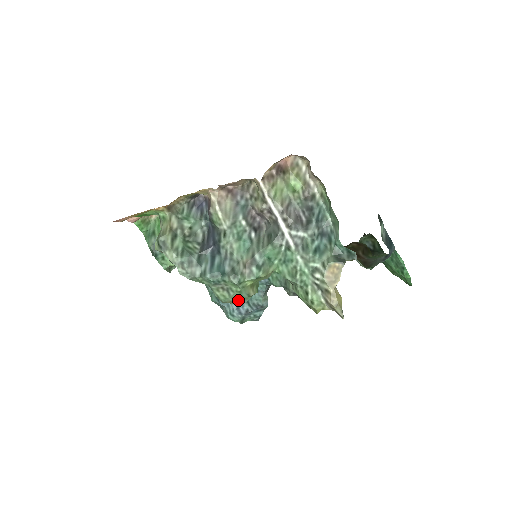
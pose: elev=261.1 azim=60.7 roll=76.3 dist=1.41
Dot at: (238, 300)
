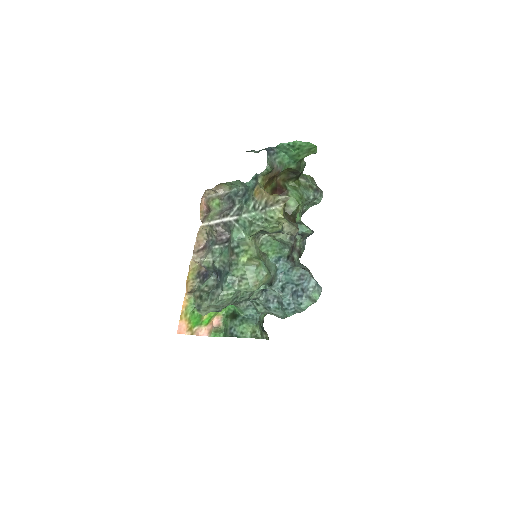
Dot at: (257, 277)
